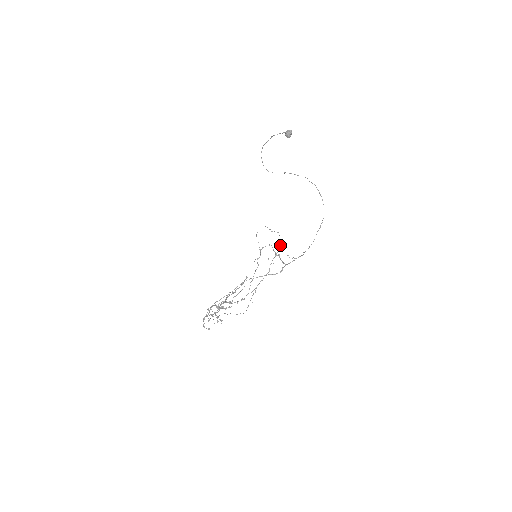
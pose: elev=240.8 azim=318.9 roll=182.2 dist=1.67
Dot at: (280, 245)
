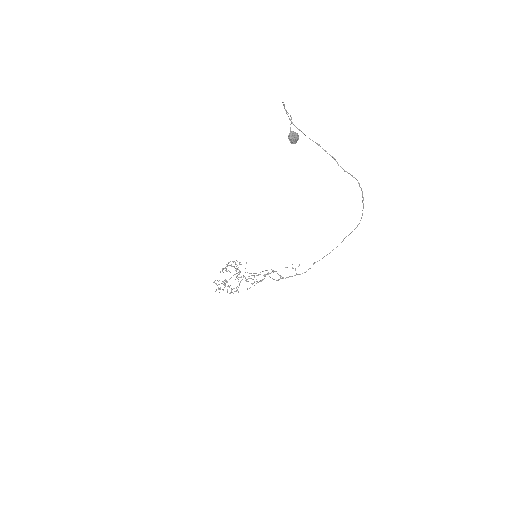
Dot at: occluded
